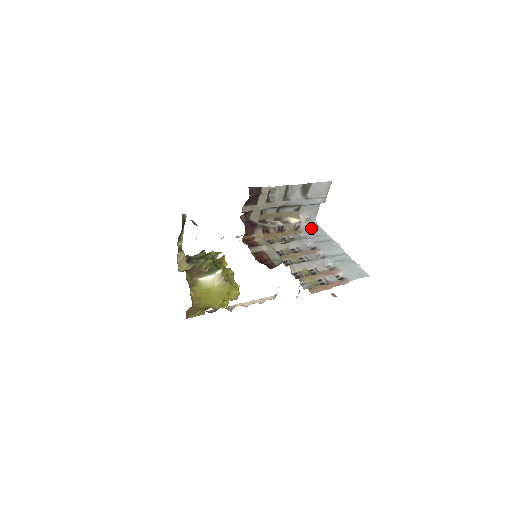
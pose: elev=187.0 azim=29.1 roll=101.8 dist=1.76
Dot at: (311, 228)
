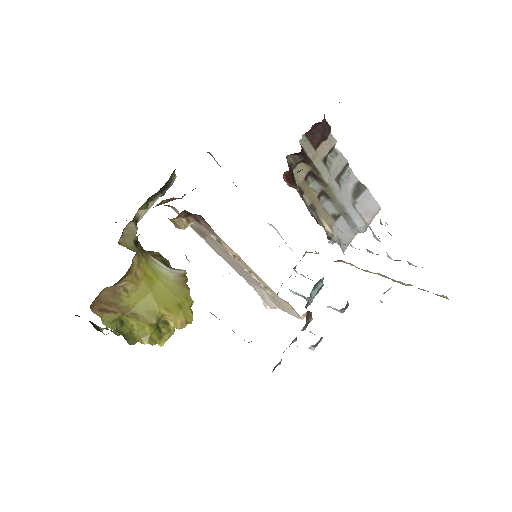
Dot at: occluded
